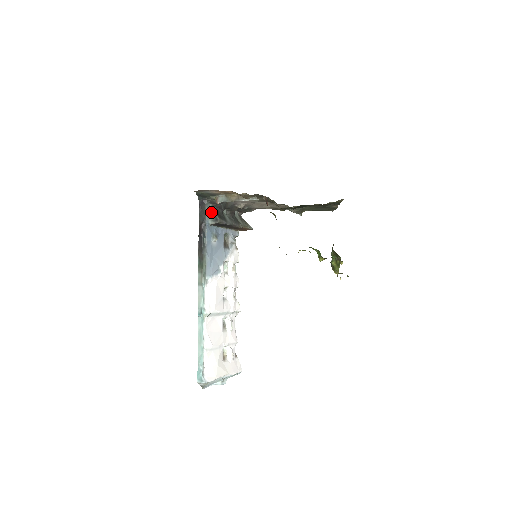
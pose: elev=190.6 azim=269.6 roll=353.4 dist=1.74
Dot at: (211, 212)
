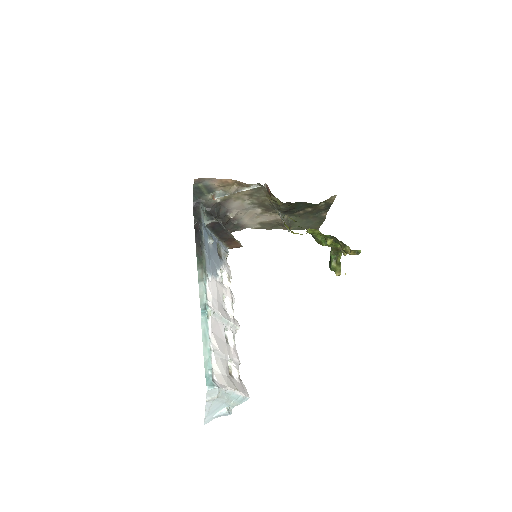
Dot at: (205, 214)
